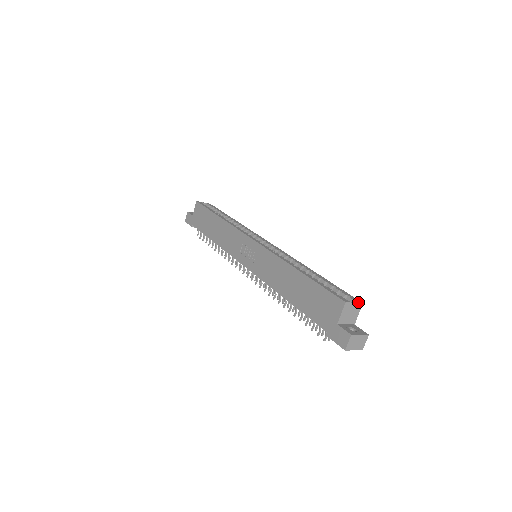
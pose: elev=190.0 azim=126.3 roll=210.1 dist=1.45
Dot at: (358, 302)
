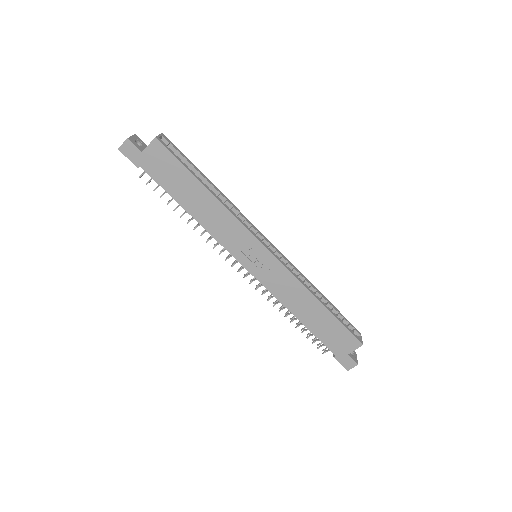
Dot at: occluded
